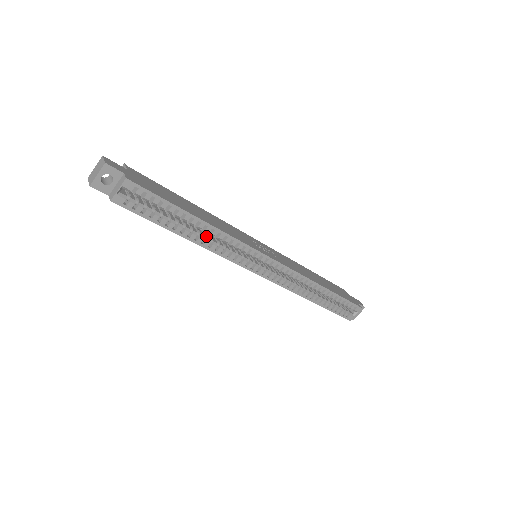
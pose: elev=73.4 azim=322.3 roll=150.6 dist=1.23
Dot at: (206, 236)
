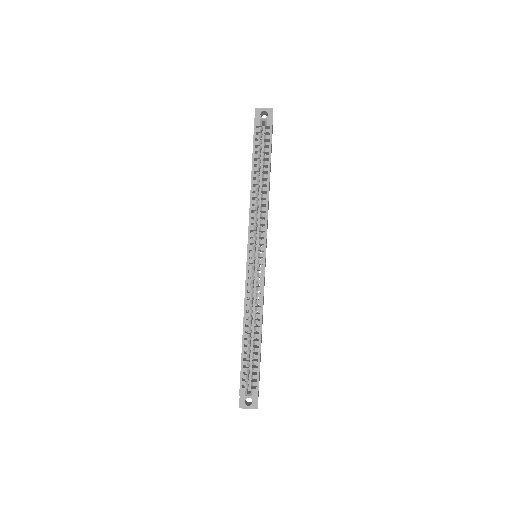
Dot at: (258, 194)
